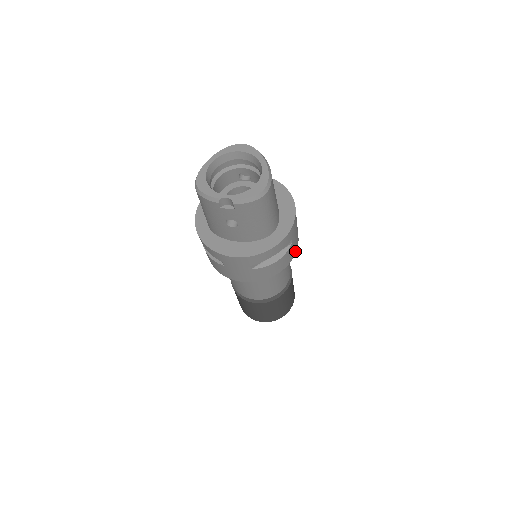
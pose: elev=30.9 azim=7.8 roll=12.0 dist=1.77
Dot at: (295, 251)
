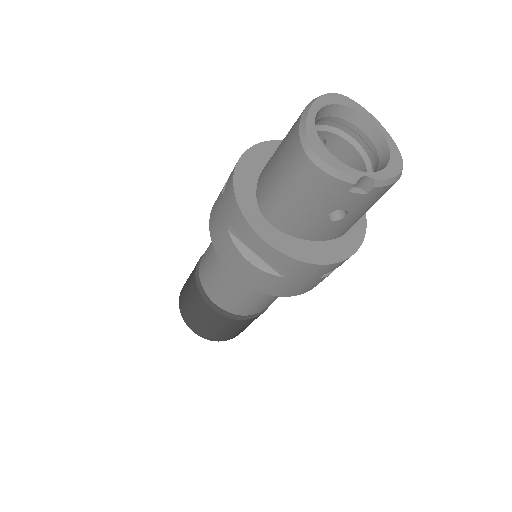
Dot at: occluded
